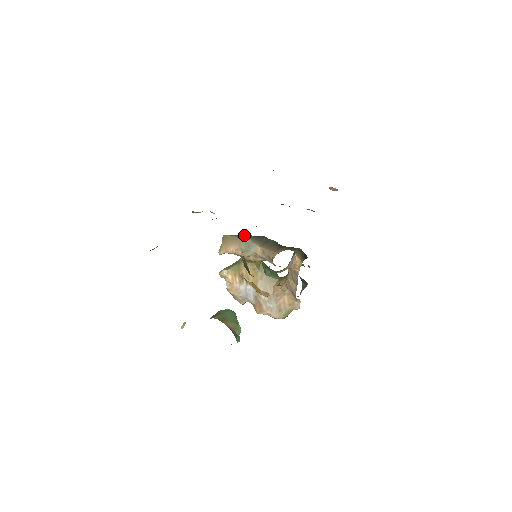
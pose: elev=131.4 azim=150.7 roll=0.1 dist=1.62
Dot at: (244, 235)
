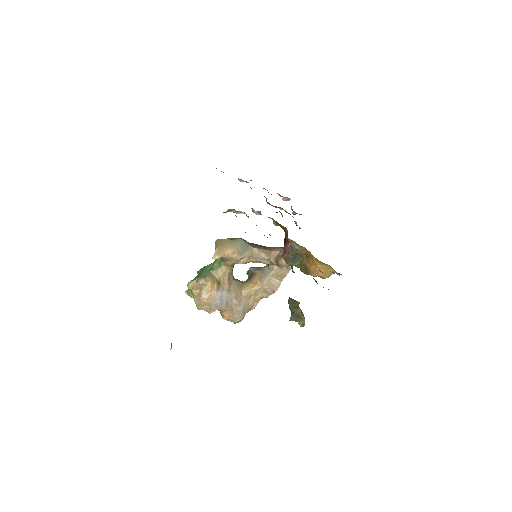
Dot at: (239, 238)
